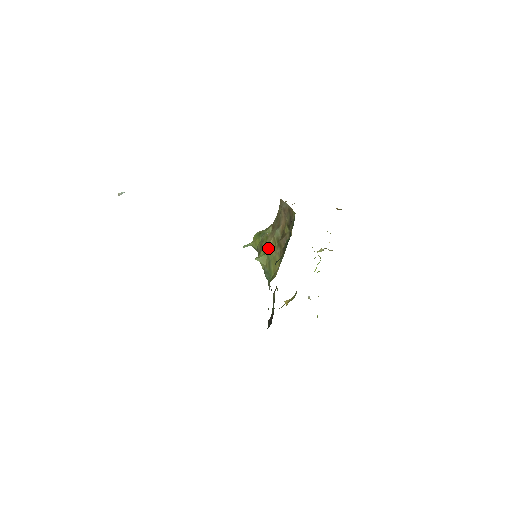
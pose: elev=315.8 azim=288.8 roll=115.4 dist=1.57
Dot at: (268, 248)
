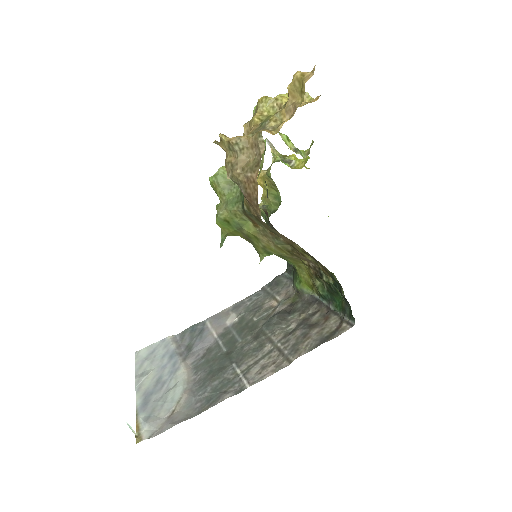
Dot at: (272, 252)
